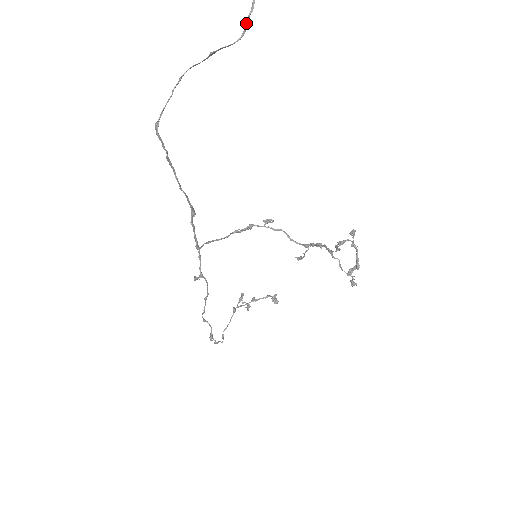
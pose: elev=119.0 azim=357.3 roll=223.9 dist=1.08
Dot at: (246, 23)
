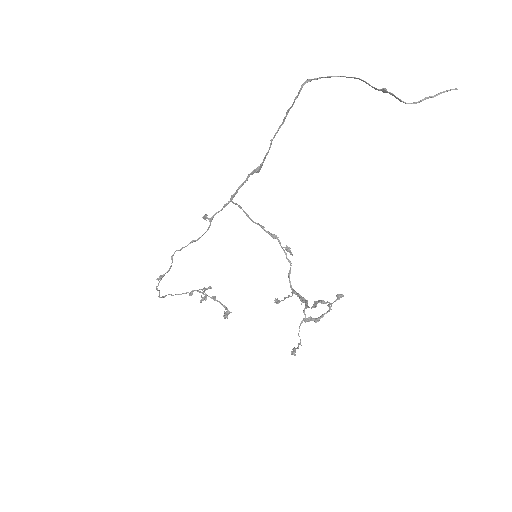
Dot at: (422, 99)
